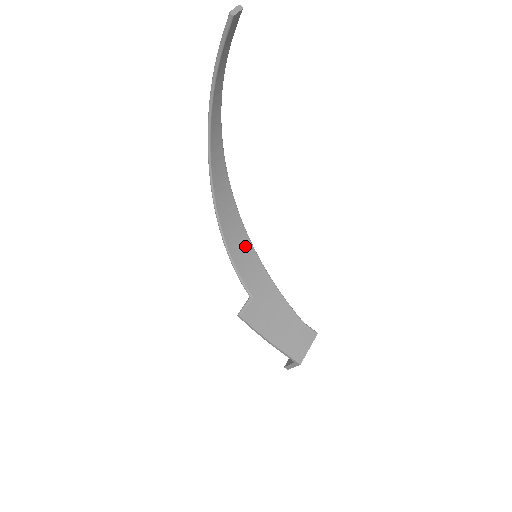
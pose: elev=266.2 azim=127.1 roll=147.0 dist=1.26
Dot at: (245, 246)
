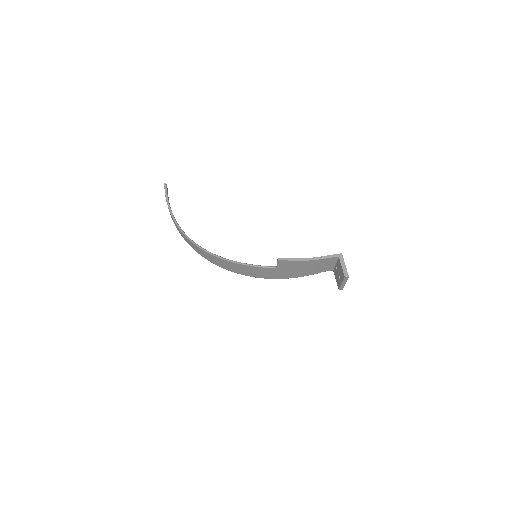
Dot at: occluded
